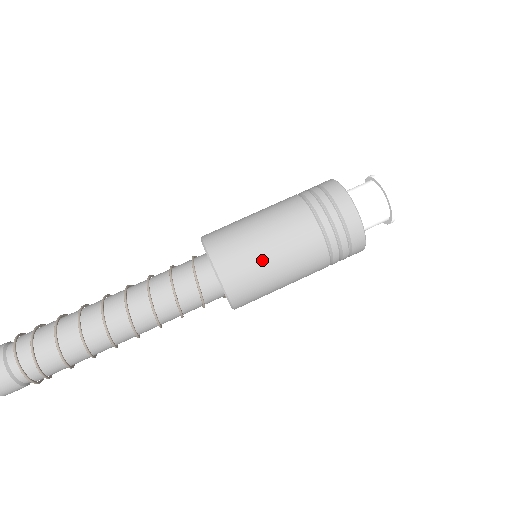
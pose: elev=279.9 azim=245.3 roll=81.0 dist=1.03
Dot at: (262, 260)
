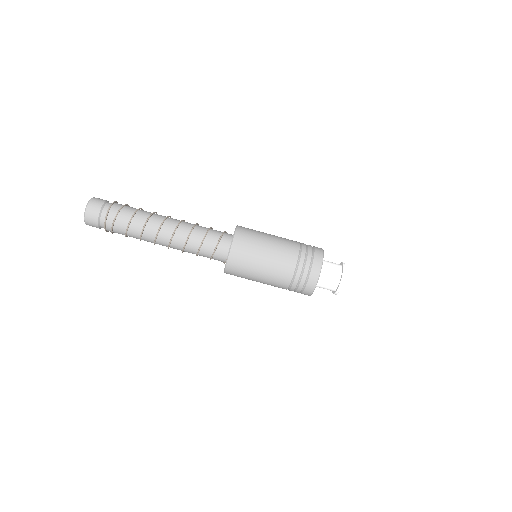
Dot at: (259, 251)
